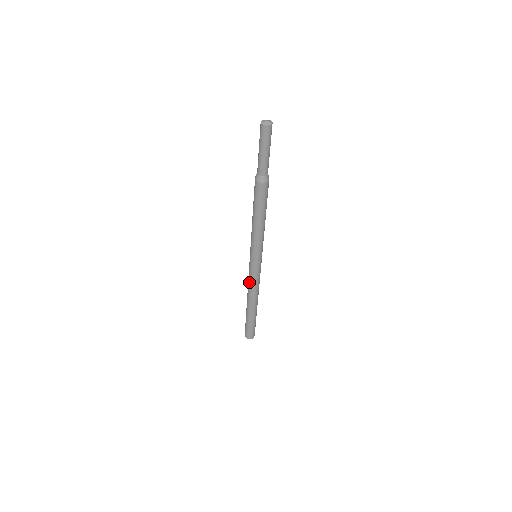
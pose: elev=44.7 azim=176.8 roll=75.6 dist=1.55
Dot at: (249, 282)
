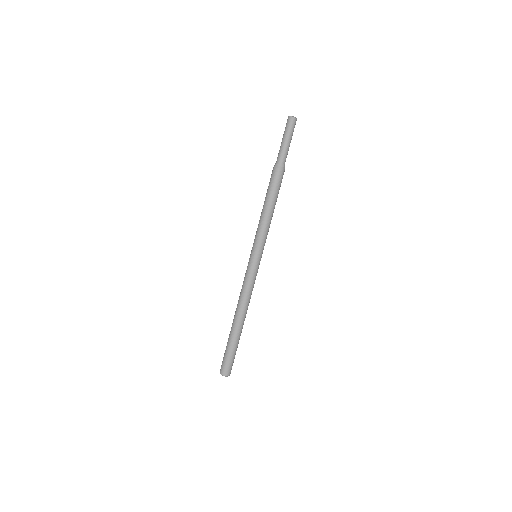
Dot at: (245, 289)
